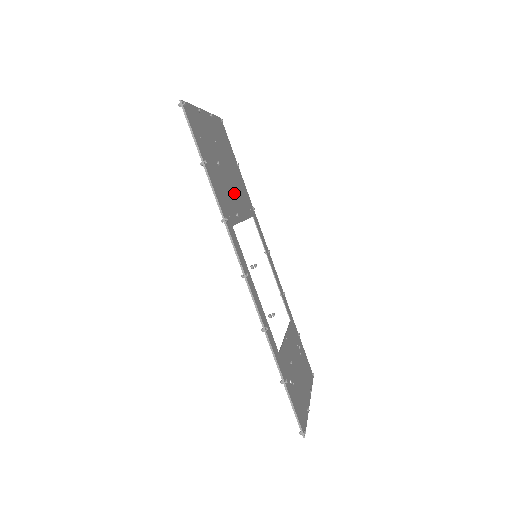
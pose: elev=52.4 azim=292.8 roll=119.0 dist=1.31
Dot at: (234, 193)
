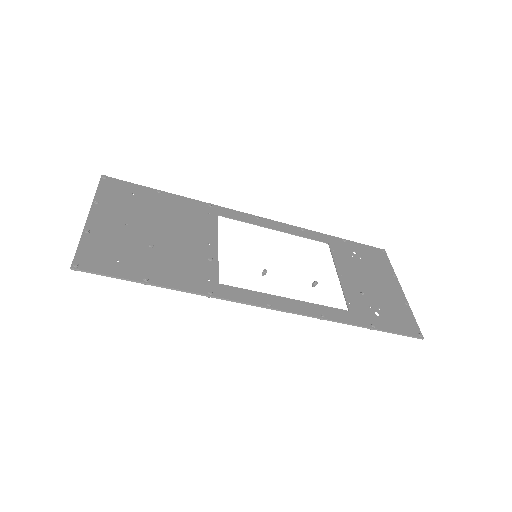
Dot at: (187, 238)
